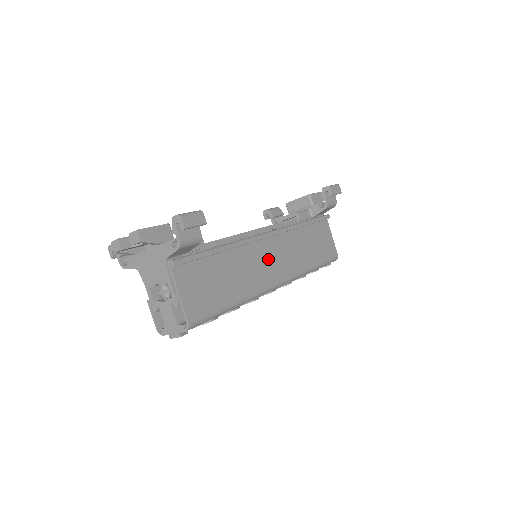
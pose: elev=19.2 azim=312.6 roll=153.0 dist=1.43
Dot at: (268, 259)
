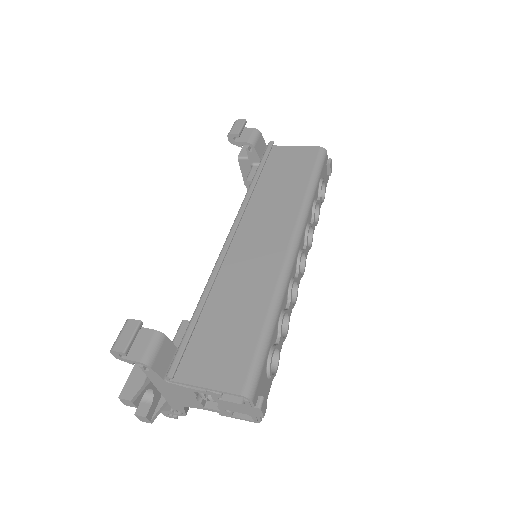
Dot at: (256, 247)
